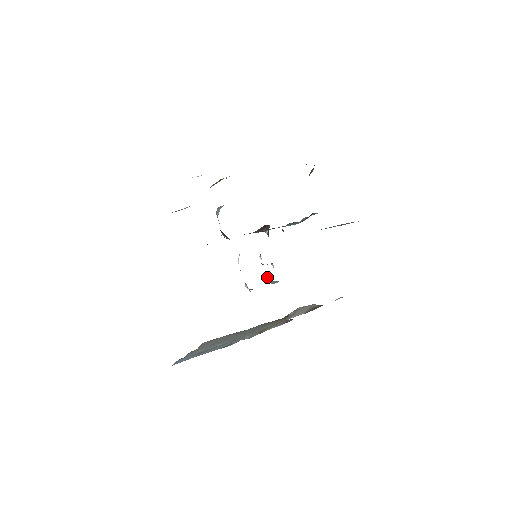
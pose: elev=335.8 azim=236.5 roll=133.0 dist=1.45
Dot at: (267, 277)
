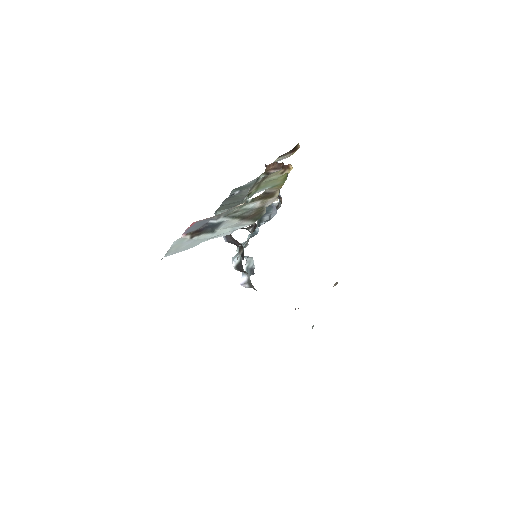
Dot at: (247, 271)
